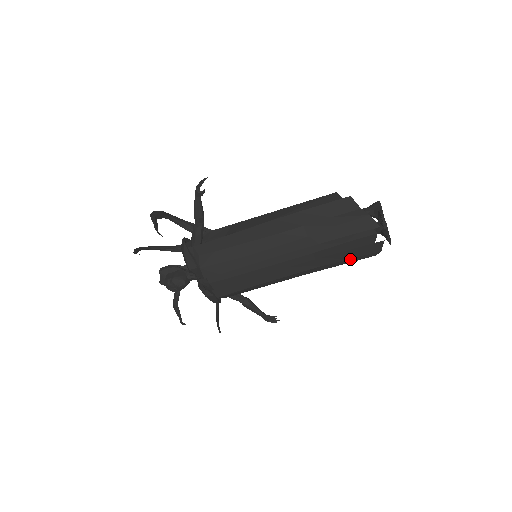
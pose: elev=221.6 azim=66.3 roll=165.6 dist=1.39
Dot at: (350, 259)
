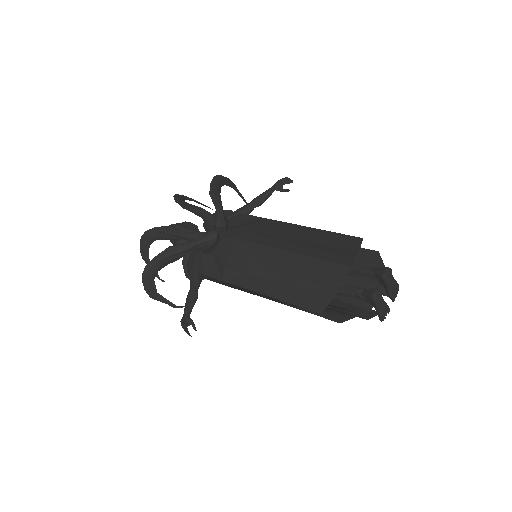
Dot at: occluded
